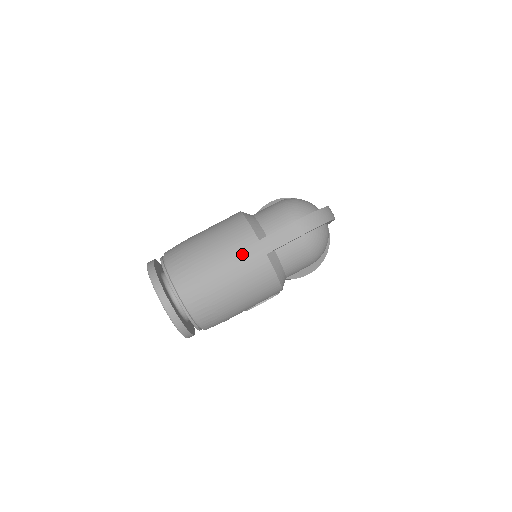
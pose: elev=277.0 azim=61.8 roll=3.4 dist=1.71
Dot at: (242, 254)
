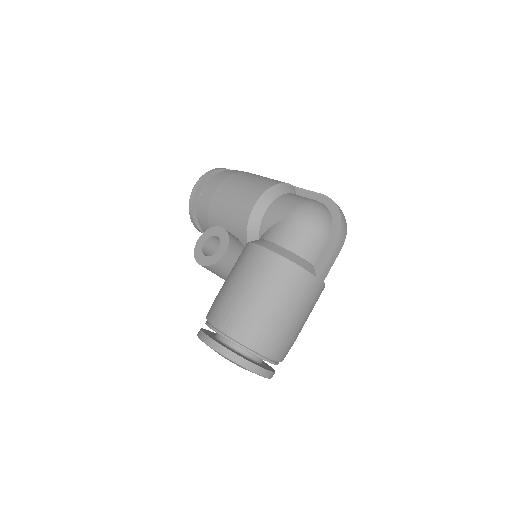
Dot at: (309, 297)
